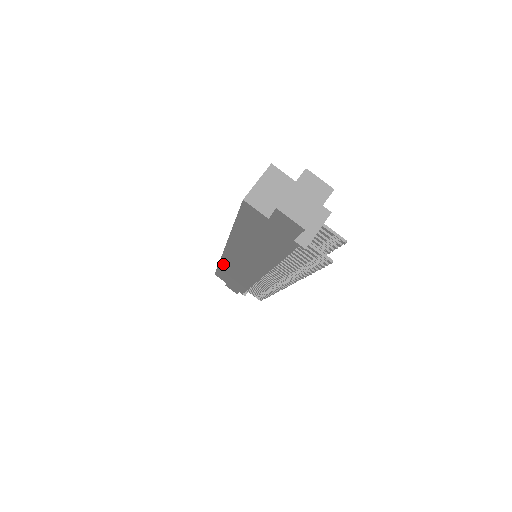
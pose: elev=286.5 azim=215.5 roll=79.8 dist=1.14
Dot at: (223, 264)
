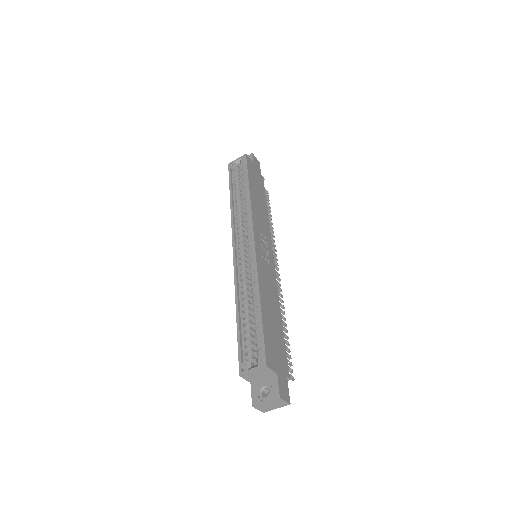
Dot at: (233, 215)
